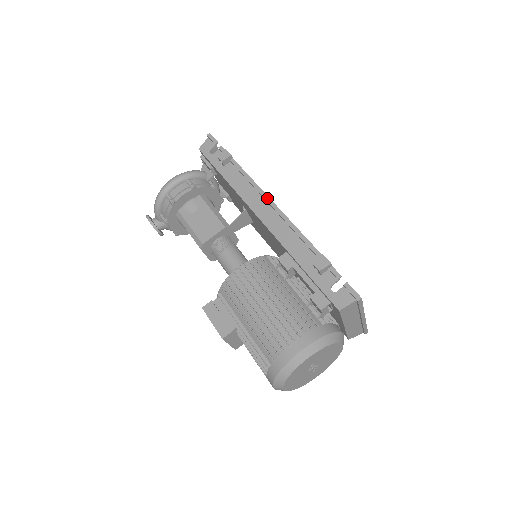
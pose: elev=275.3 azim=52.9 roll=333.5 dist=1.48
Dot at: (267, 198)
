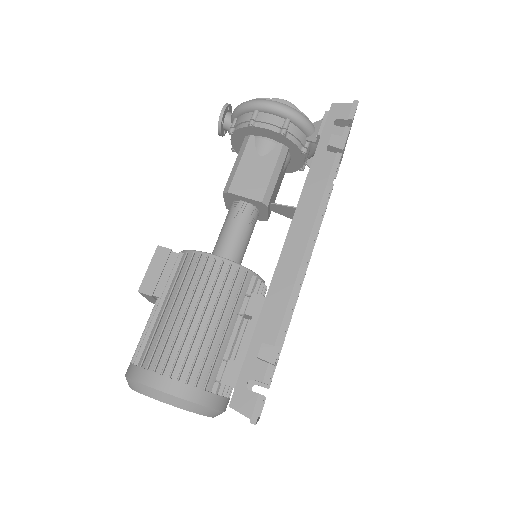
Dot at: (314, 231)
